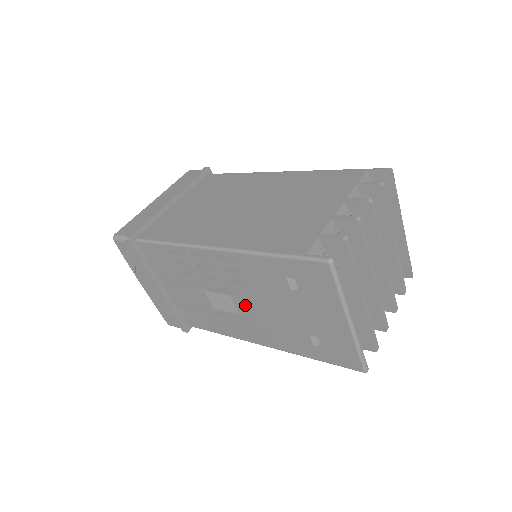
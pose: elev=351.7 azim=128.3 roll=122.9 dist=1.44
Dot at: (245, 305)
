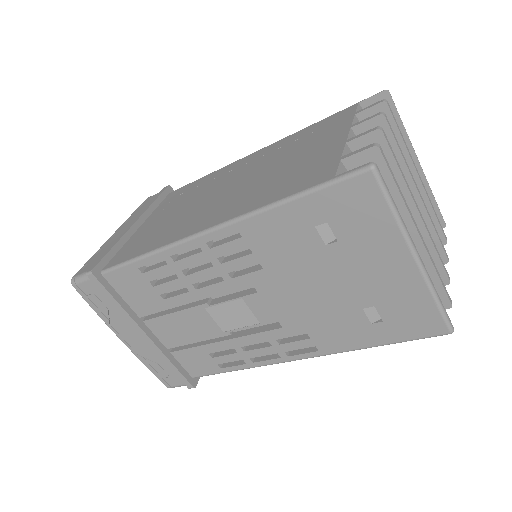
Dot at: (265, 304)
